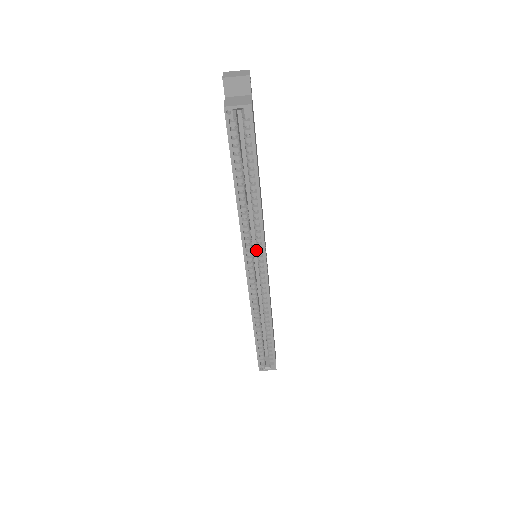
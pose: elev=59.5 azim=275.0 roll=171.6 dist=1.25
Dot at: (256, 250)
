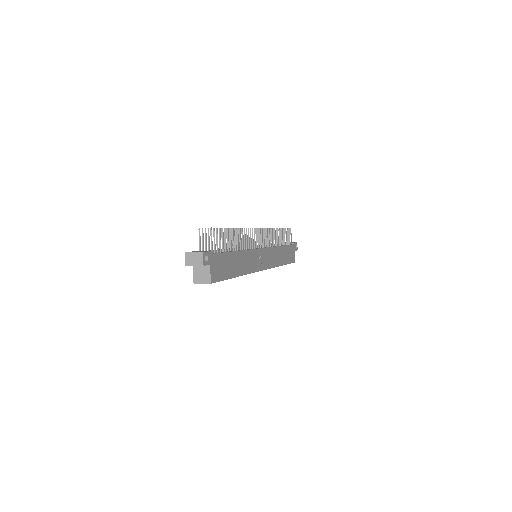
Dot at: occluded
